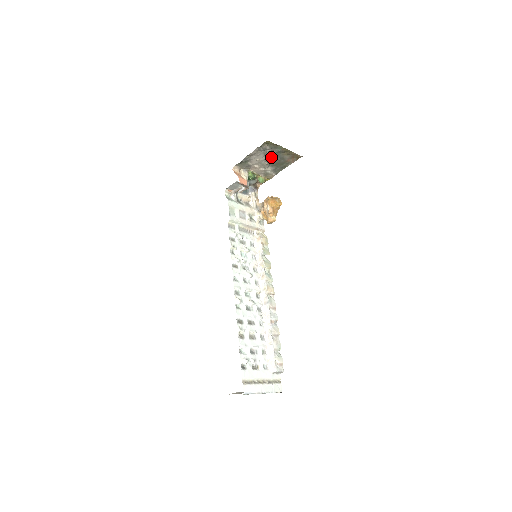
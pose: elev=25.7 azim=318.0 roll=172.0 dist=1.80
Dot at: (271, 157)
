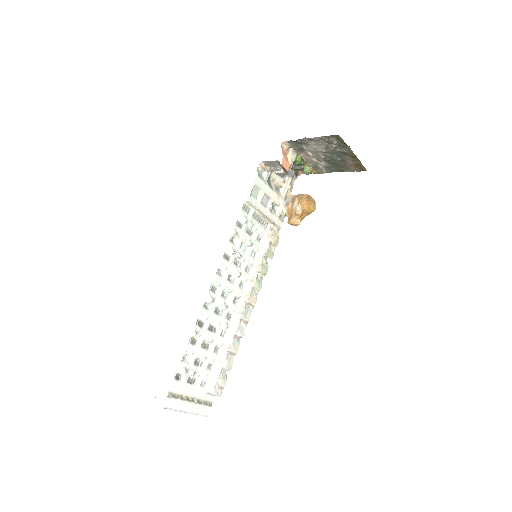
Dot at: (332, 153)
